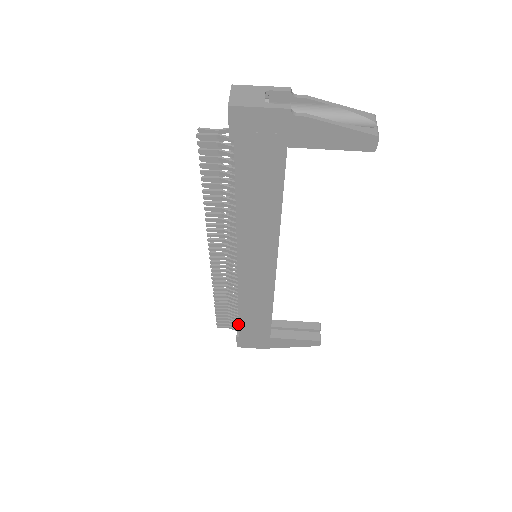
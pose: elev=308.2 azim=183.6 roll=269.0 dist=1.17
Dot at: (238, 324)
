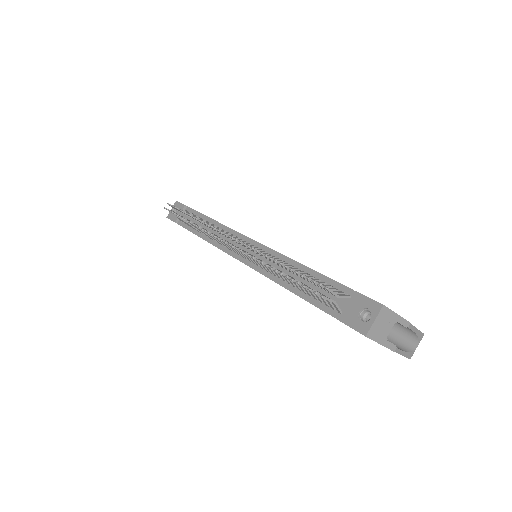
Dot at: (186, 223)
